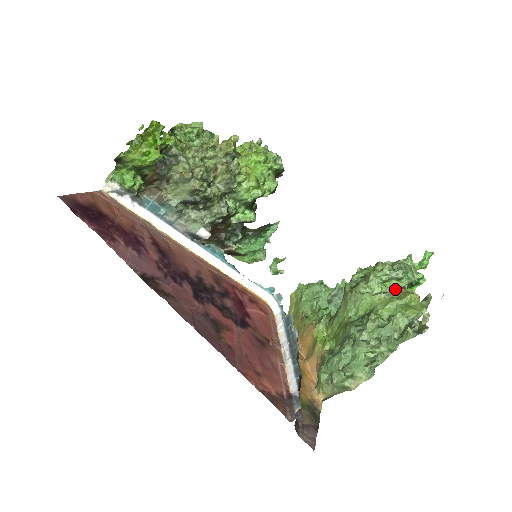
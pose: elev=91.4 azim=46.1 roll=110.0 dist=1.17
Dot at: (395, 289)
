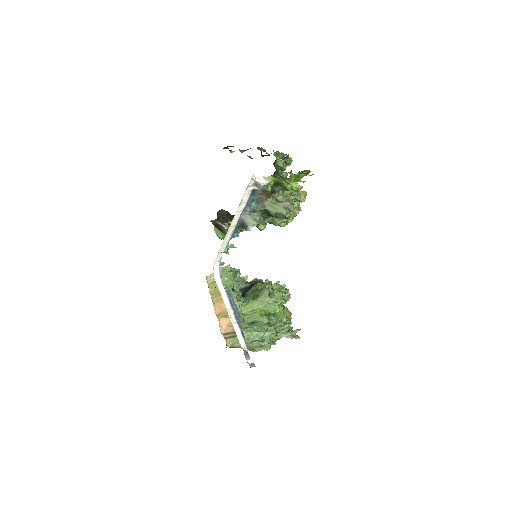
Dot at: (282, 305)
